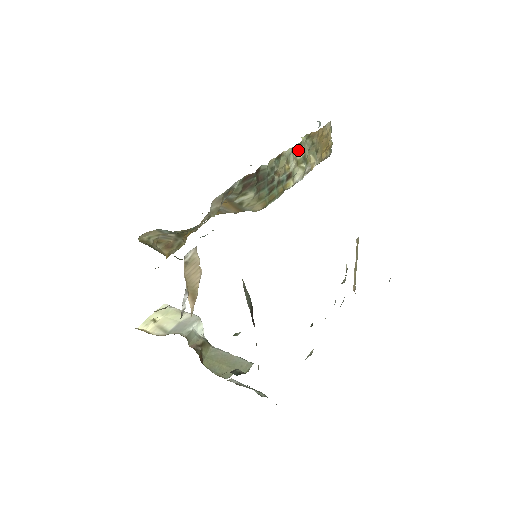
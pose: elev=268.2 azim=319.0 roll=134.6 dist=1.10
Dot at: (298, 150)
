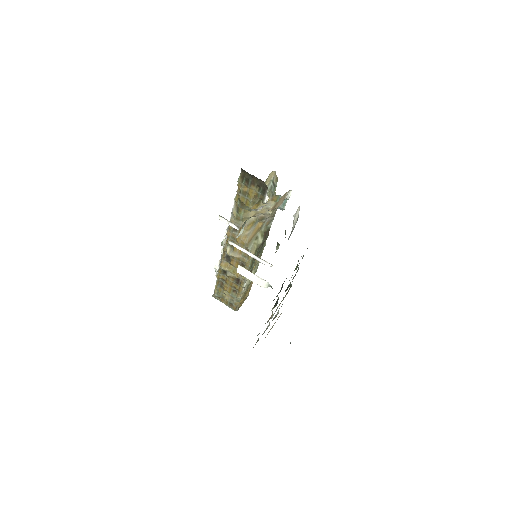
Dot at: (254, 272)
